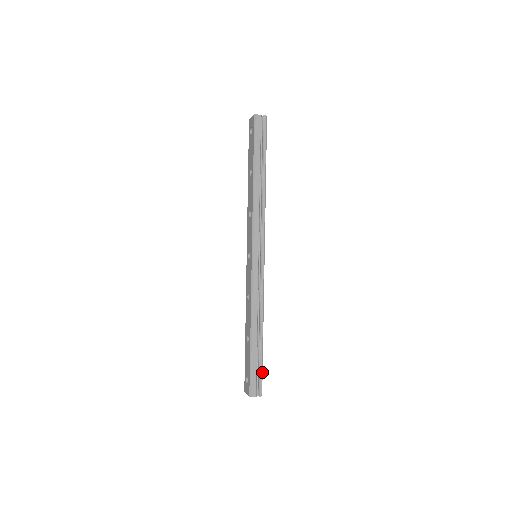
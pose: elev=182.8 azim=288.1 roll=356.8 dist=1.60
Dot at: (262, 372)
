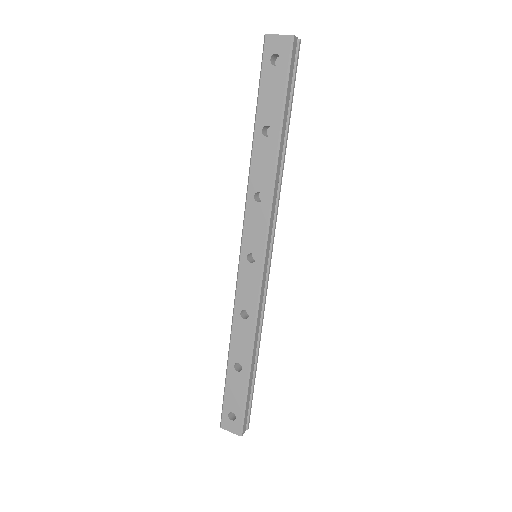
Dot at: occluded
